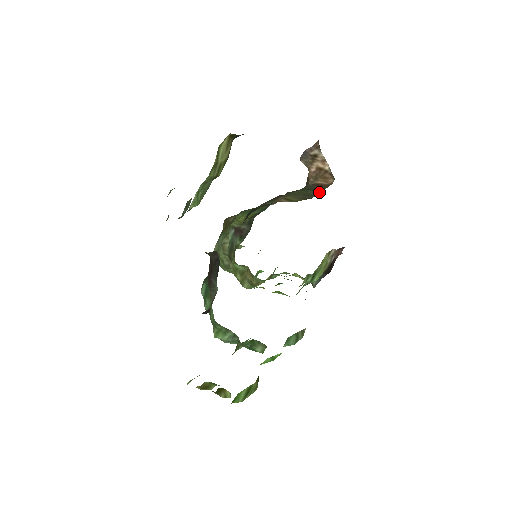
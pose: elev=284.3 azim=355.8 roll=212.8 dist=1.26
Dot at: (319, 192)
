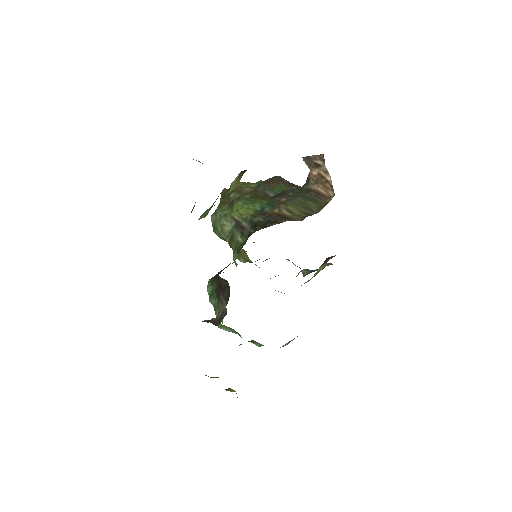
Dot at: (319, 207)
